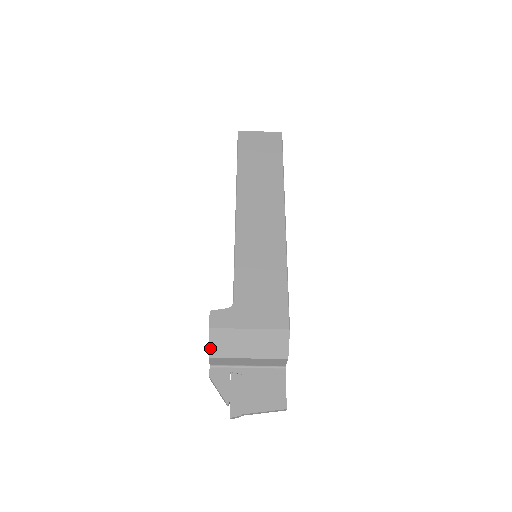
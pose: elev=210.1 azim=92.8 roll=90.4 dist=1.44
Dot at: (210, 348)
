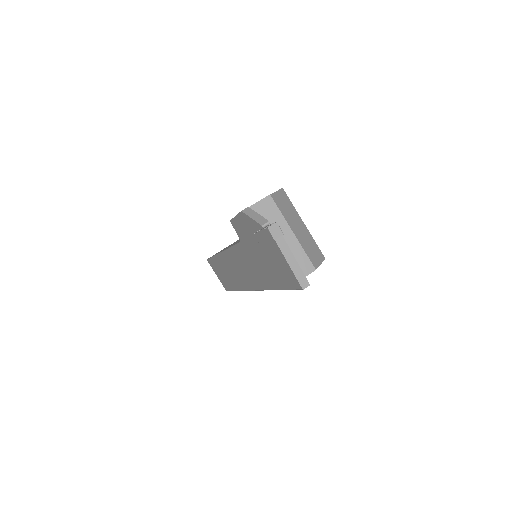
Dot at: (275, 193)
